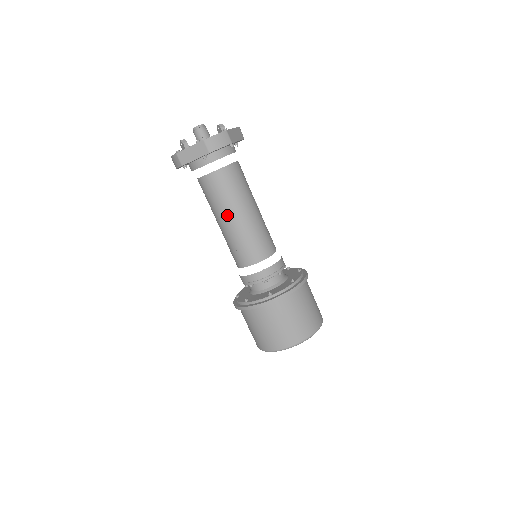
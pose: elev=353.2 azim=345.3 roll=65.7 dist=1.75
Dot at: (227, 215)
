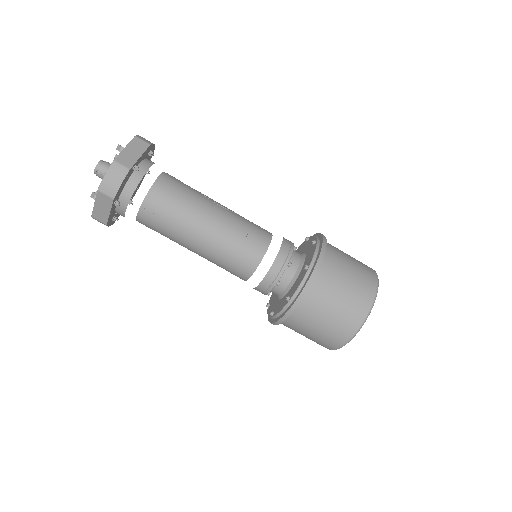
Dot at: (188, 242)
